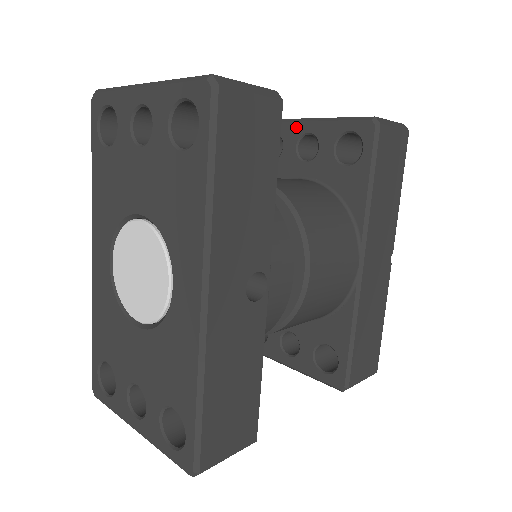
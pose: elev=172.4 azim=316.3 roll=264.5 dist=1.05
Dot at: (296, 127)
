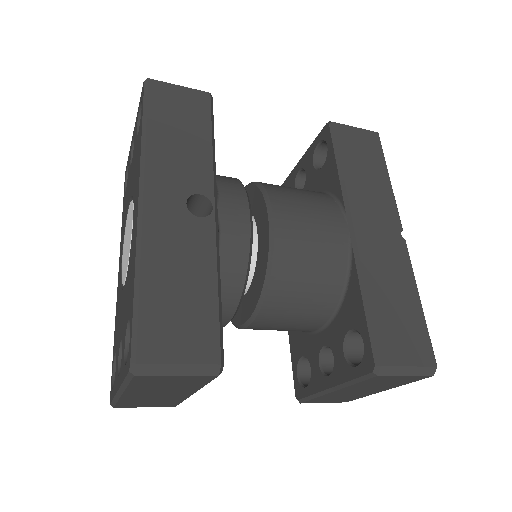
Dot at: (292, 175)
